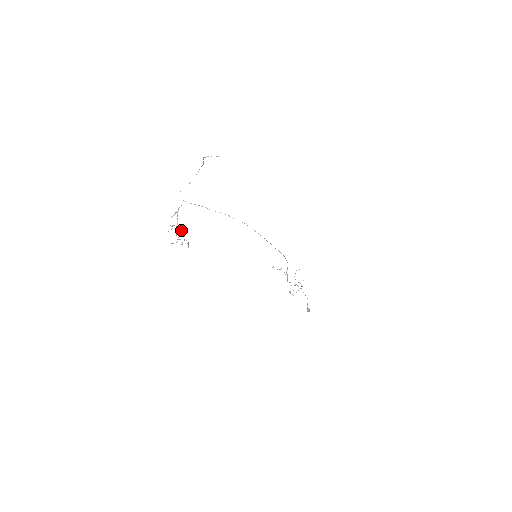
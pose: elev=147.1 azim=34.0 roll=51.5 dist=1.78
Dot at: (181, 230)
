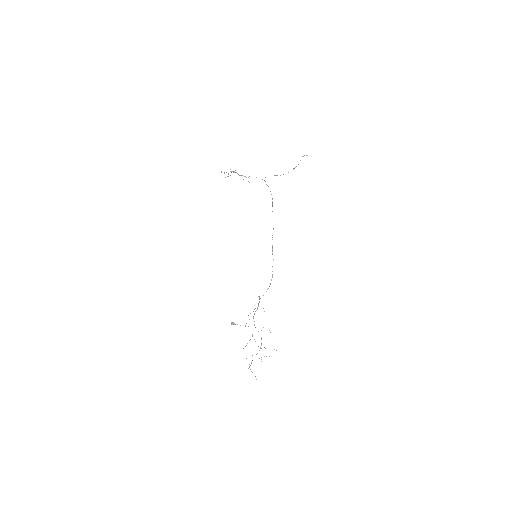
Dot at: occluded
